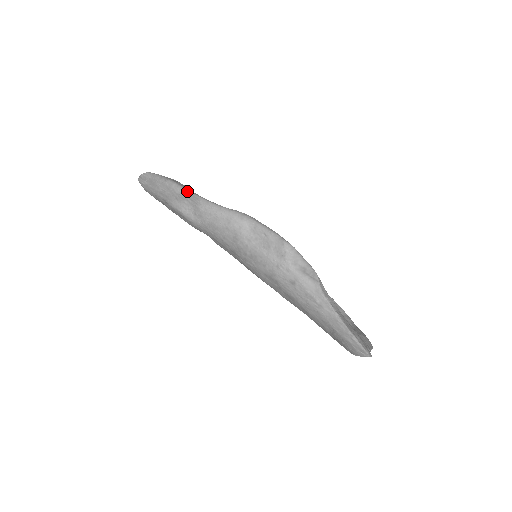
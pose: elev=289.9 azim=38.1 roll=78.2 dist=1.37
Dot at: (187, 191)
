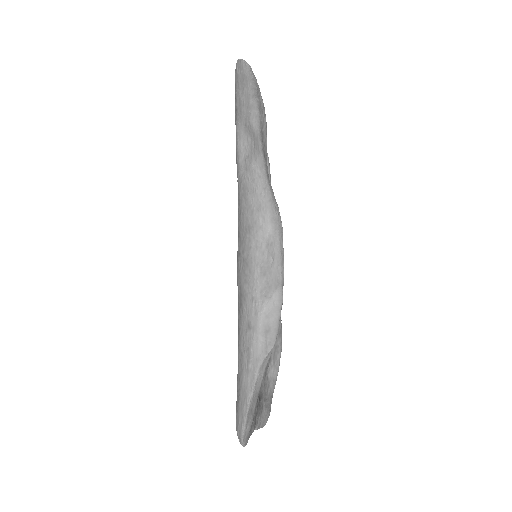
Dot at: (258, 132)
